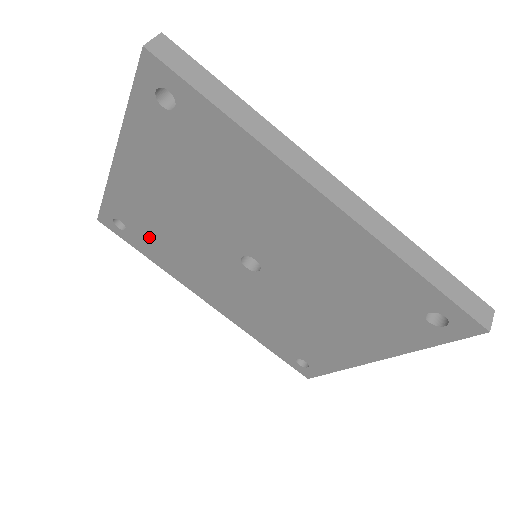
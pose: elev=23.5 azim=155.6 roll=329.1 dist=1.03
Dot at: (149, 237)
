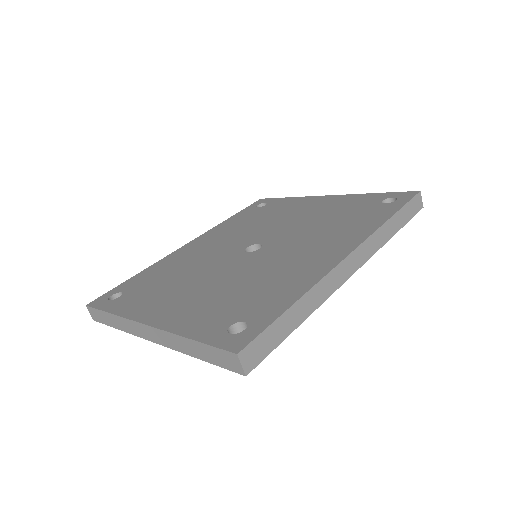
Dot at: occluded
